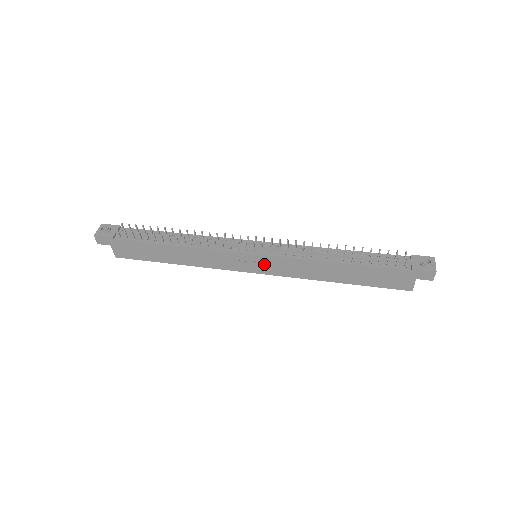
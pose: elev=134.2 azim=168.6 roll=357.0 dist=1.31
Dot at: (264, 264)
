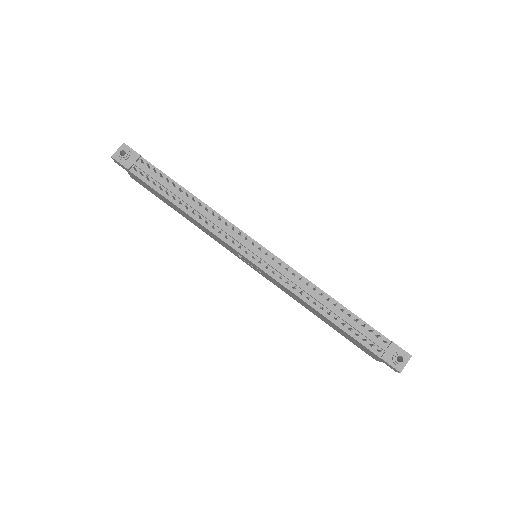
Dot at: (259, 269)
